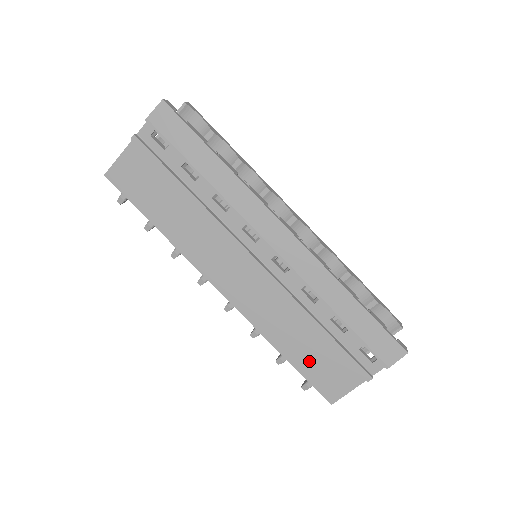
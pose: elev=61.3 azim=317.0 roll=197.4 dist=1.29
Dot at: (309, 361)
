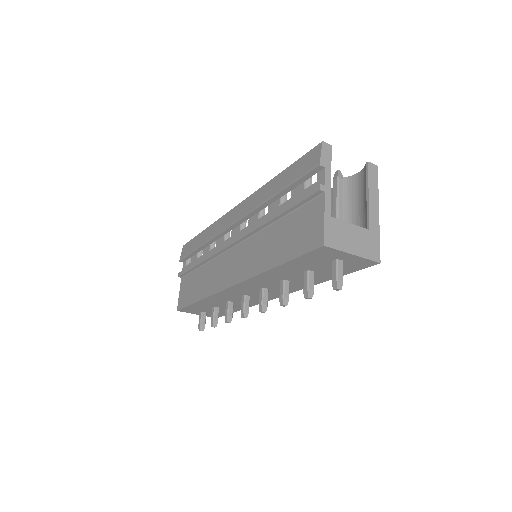
Dot at: (289, 244)
